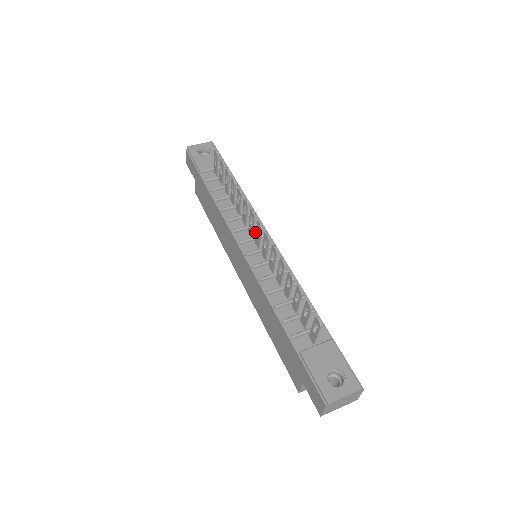
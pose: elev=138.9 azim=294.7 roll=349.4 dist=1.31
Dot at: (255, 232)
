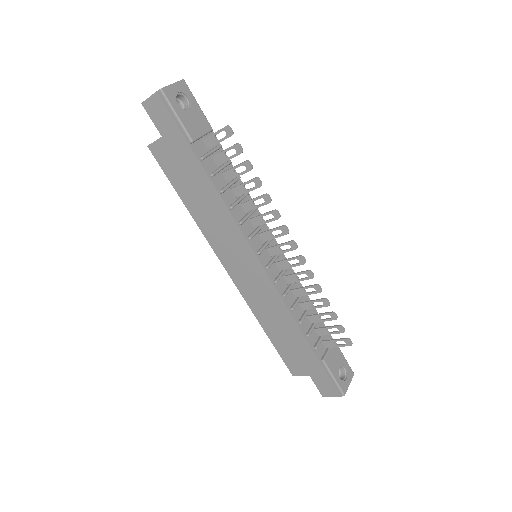
Dot at: occluded
